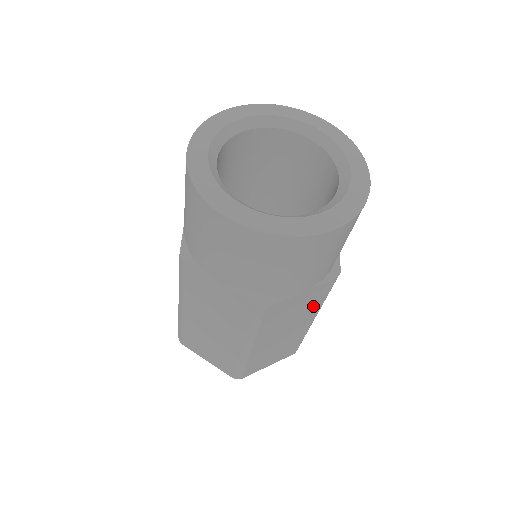
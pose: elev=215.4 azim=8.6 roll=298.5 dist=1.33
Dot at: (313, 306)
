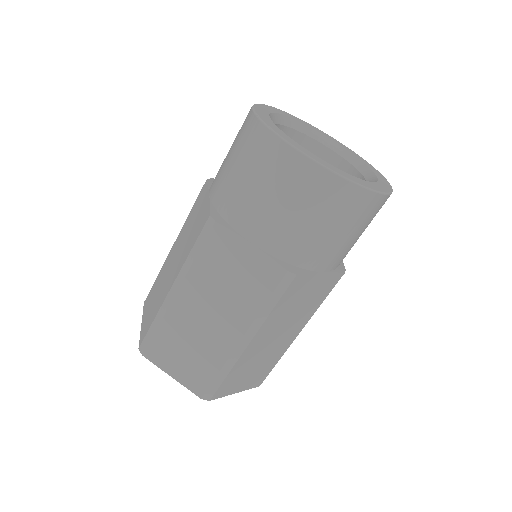
Dot at: (313, 305)
